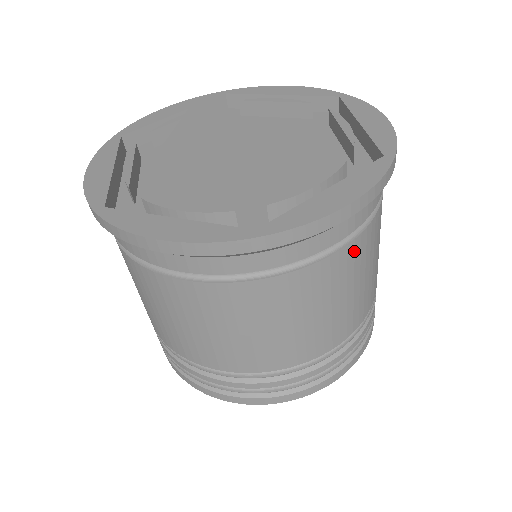
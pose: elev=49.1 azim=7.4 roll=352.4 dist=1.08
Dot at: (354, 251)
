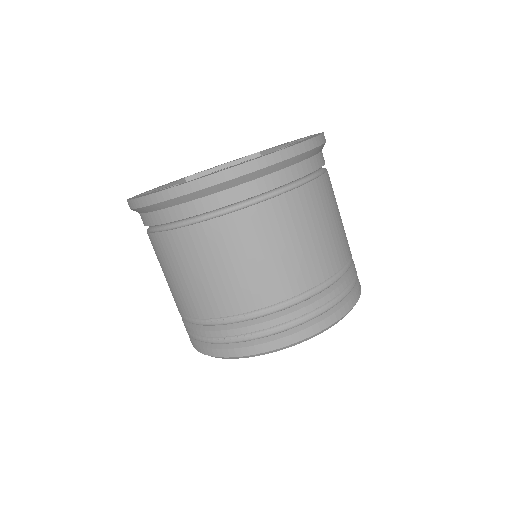
Dot at: (329, 181)
